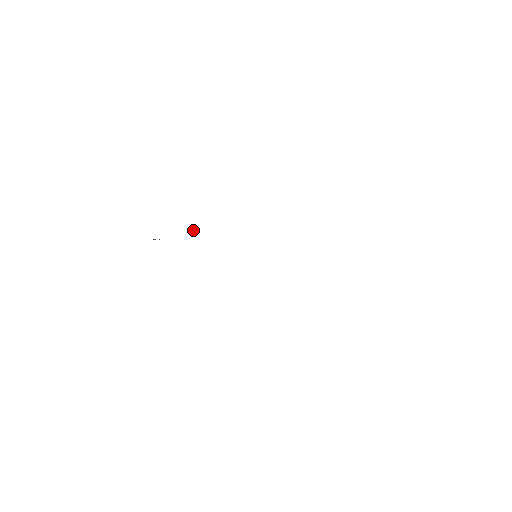
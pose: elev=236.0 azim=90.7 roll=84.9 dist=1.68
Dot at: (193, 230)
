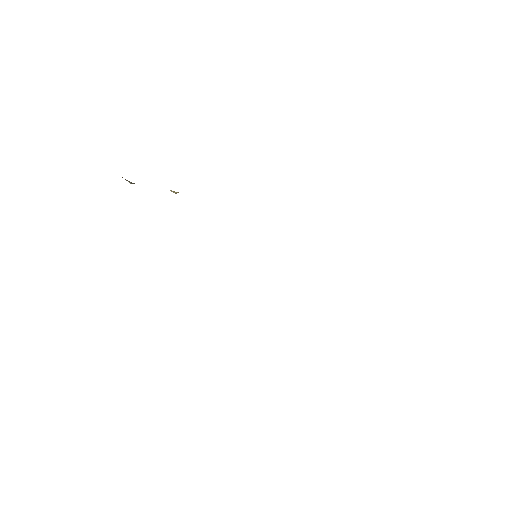
Dot at: occluded
